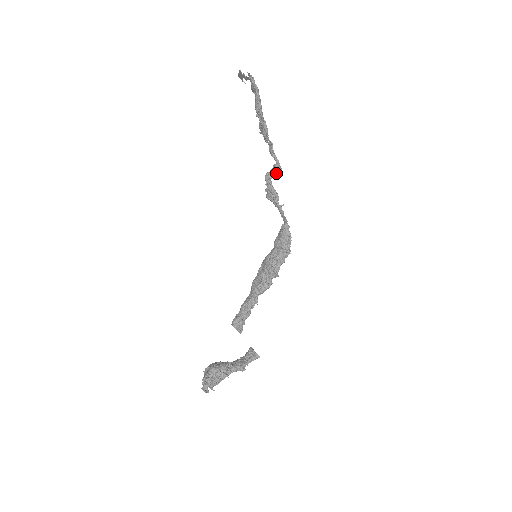
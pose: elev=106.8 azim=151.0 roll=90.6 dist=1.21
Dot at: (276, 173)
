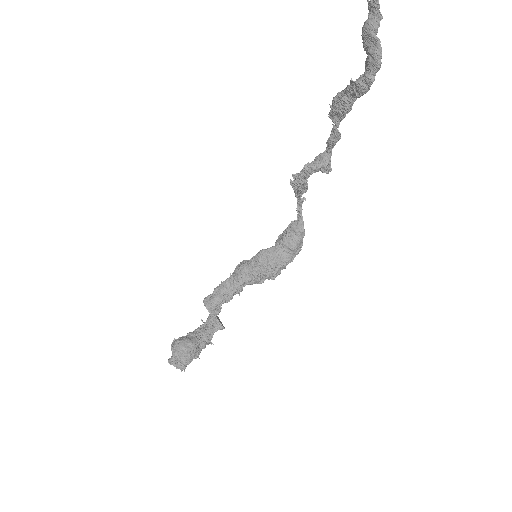
Dot at: (319, 165)
